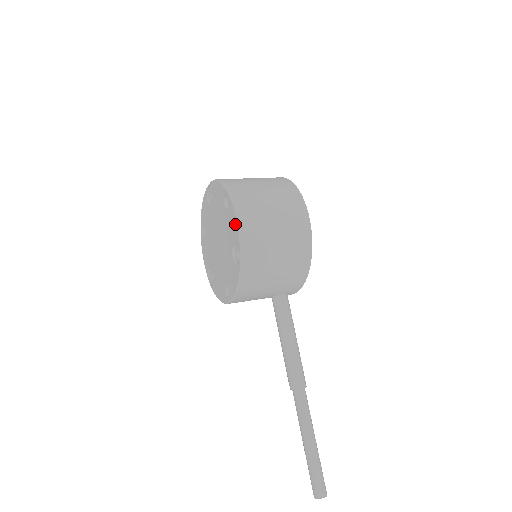
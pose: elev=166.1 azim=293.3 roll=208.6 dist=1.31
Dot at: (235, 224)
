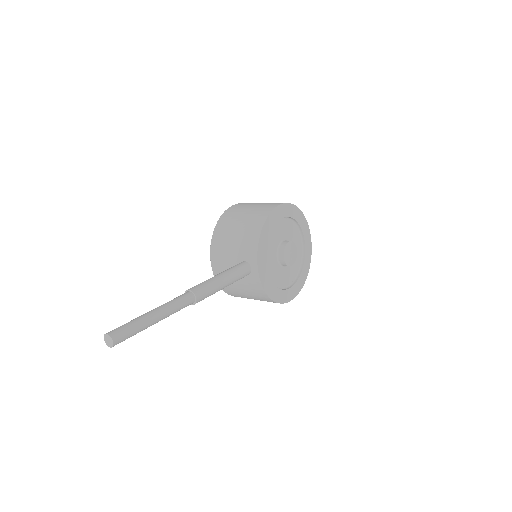
Dot at: occluded
